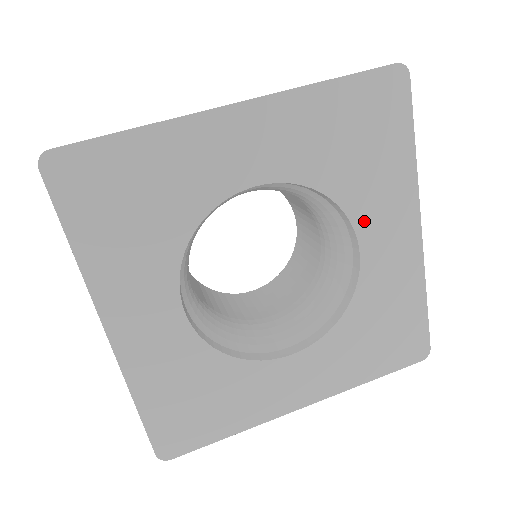
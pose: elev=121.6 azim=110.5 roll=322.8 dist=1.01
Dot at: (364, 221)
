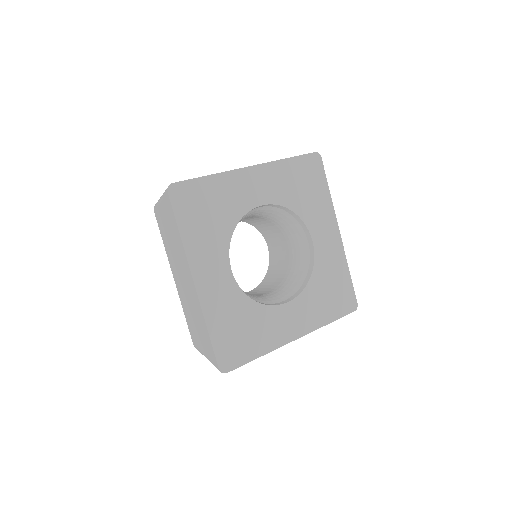
Dot at: (312, 226)
